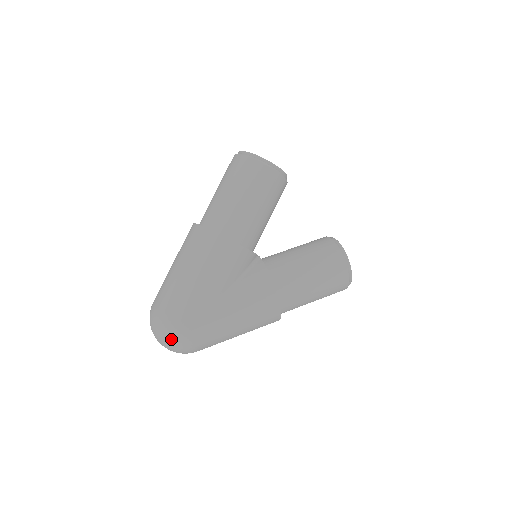
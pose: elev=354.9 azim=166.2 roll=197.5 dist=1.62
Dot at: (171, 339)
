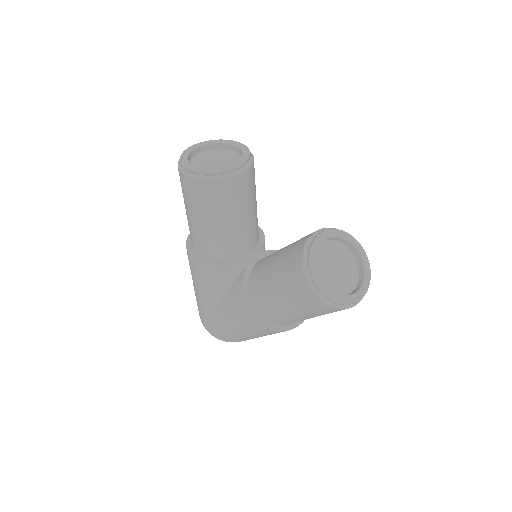
Dot at: occluded
